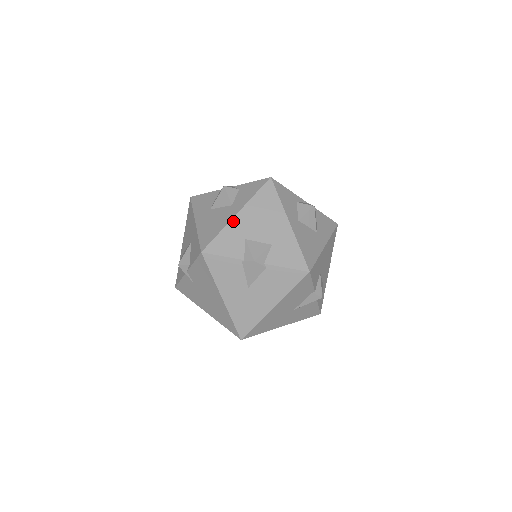
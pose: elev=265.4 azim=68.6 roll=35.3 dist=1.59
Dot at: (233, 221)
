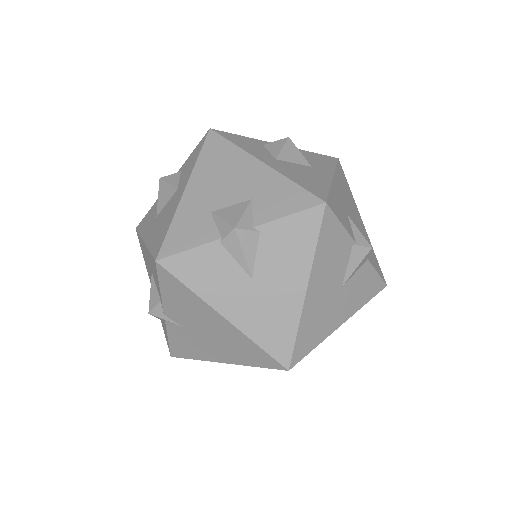
Dot at: (183, 201)
